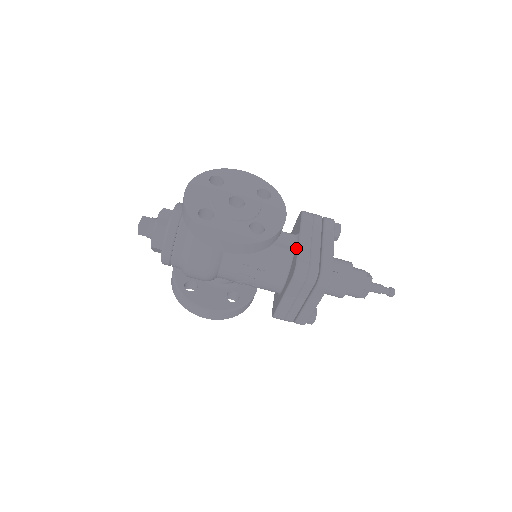
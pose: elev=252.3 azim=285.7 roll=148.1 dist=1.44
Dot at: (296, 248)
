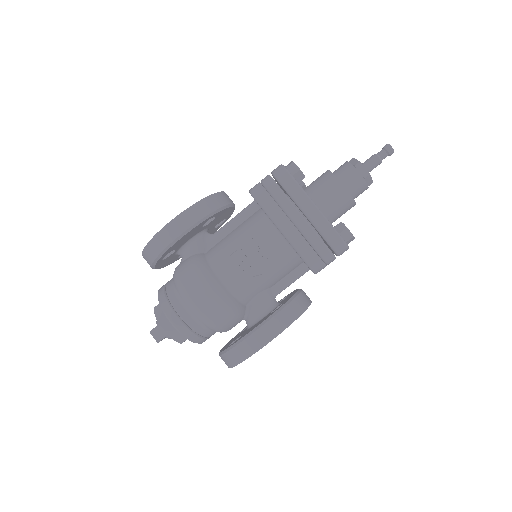
Dot at: occluded
